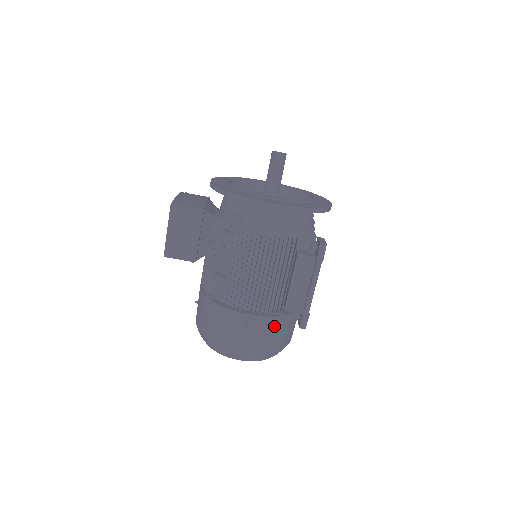
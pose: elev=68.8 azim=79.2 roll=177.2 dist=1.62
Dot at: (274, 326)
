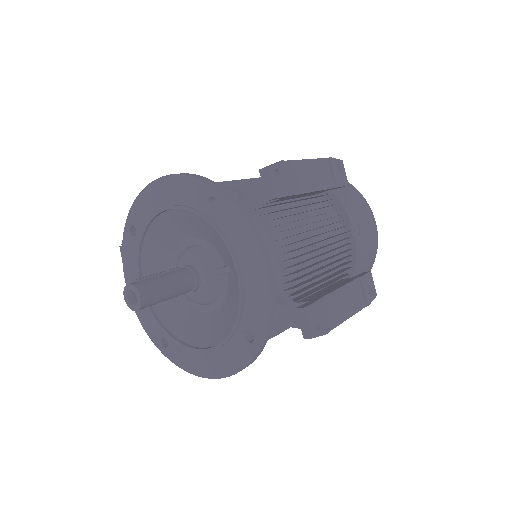
Dot at: occluded
